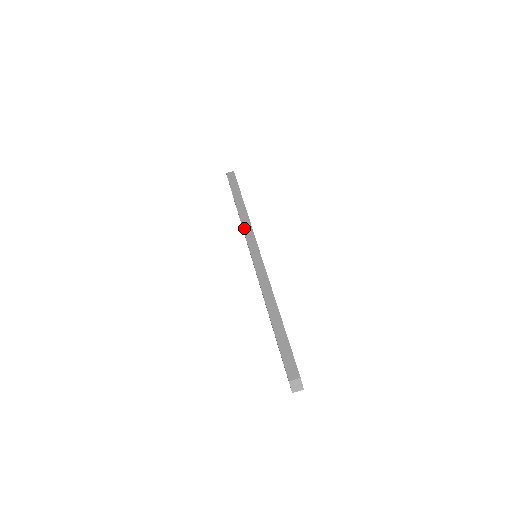
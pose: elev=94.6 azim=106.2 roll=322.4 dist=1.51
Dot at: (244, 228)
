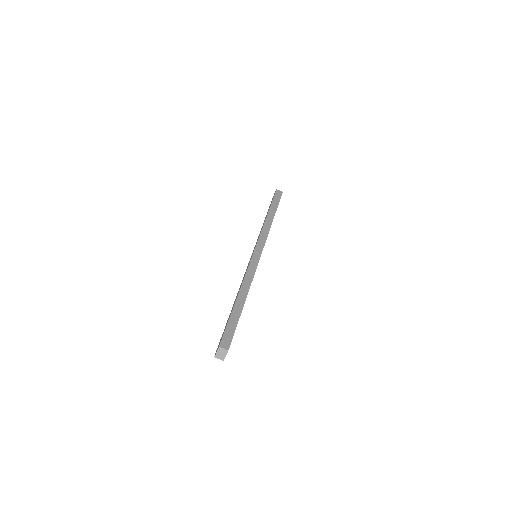
Dot at: (262, 232)
